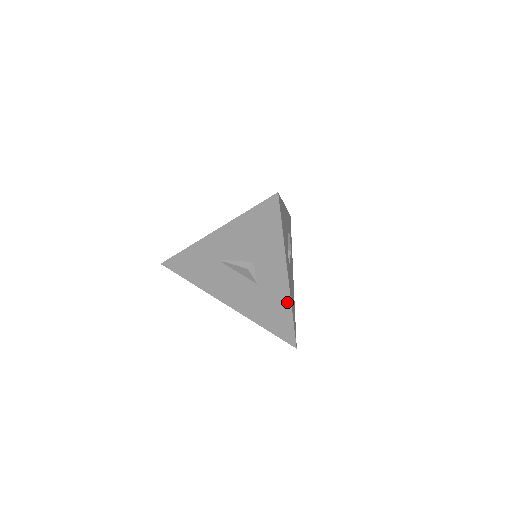
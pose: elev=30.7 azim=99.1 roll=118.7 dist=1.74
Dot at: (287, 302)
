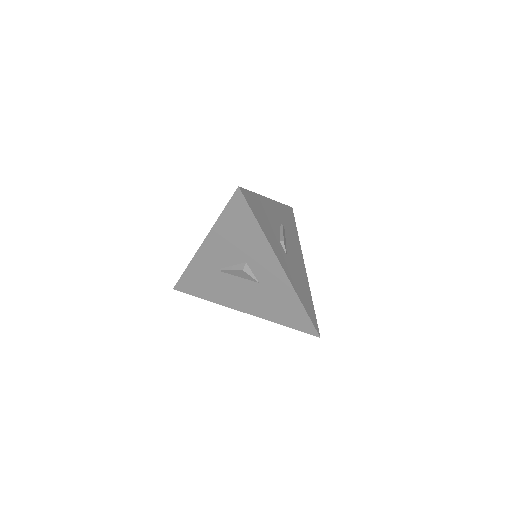
Dot at: (292, 293)
